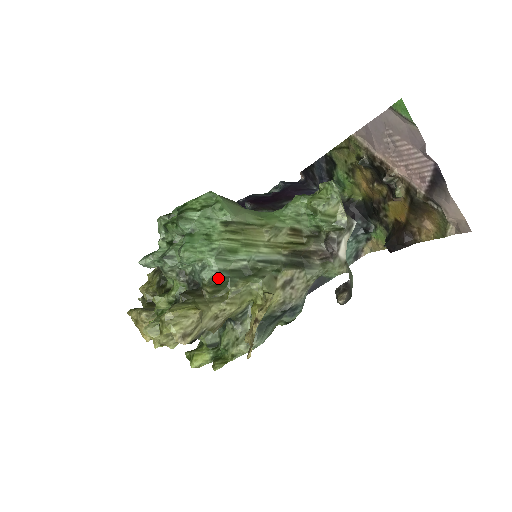
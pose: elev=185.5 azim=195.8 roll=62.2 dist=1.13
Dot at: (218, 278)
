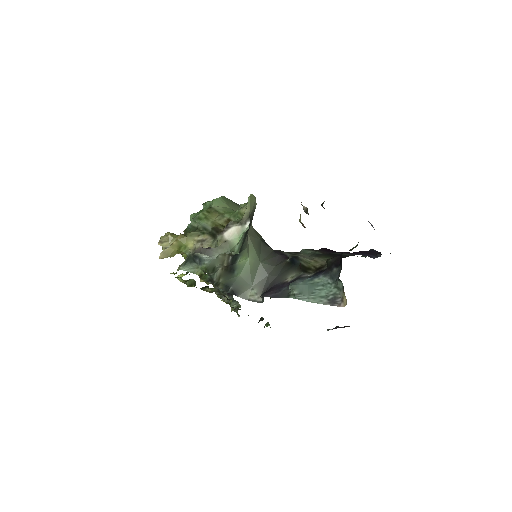
Dot at: (187, 227)
